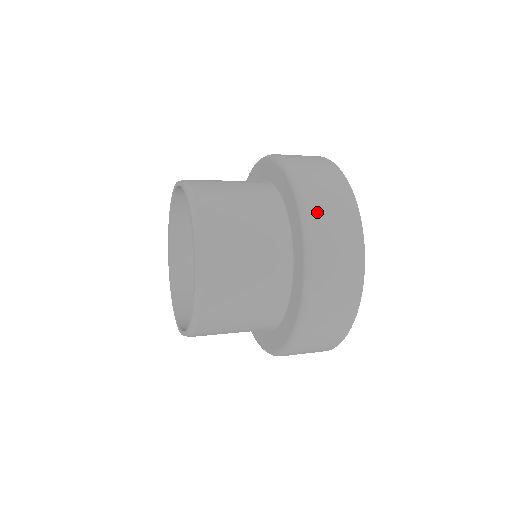
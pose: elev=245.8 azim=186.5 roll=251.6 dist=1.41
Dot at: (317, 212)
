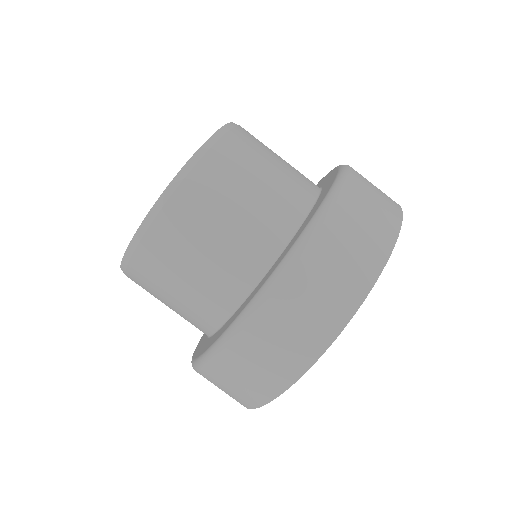
Dot at: (244, 344)
